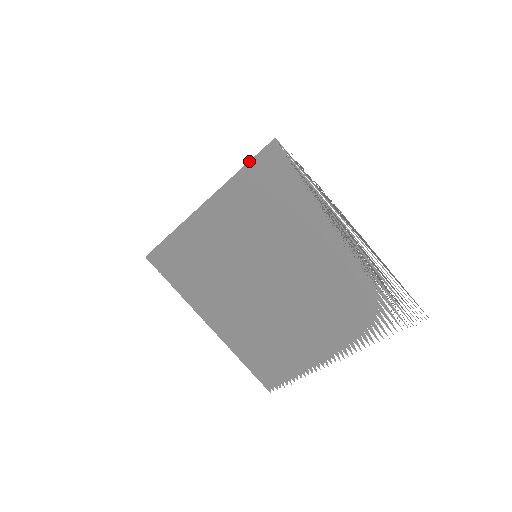
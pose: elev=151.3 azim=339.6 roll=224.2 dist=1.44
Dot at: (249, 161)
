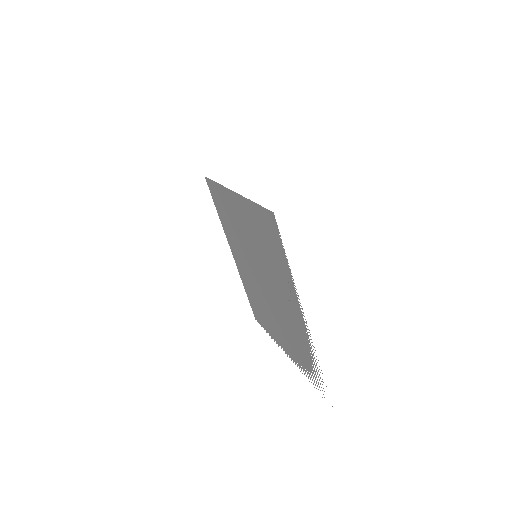
Dot at: occluded
